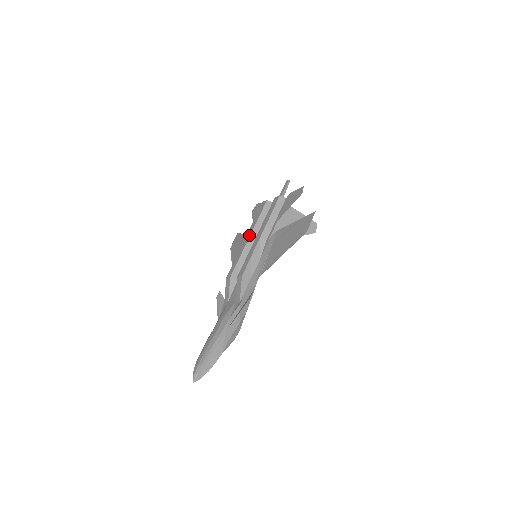
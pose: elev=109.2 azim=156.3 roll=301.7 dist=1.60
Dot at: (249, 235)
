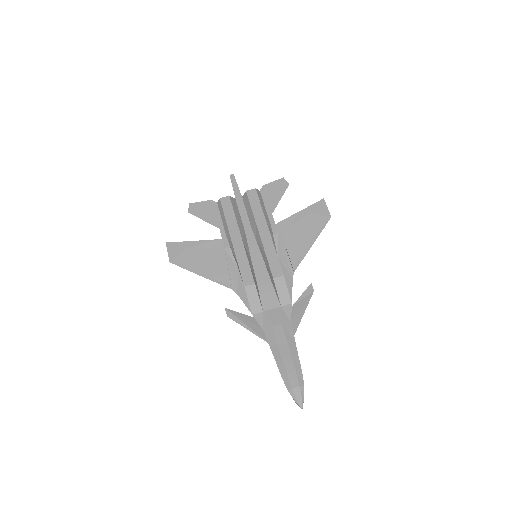
Dot at: (239, 235)
